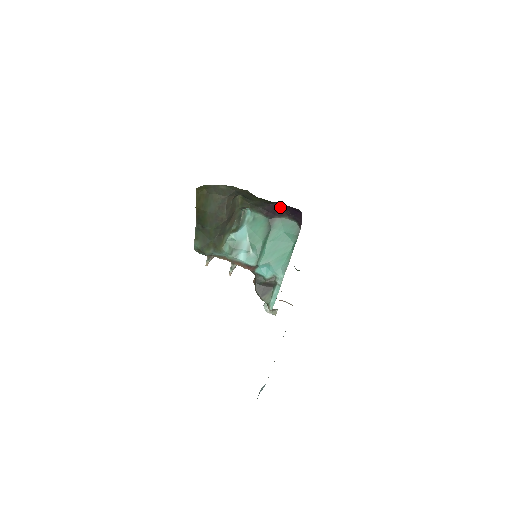
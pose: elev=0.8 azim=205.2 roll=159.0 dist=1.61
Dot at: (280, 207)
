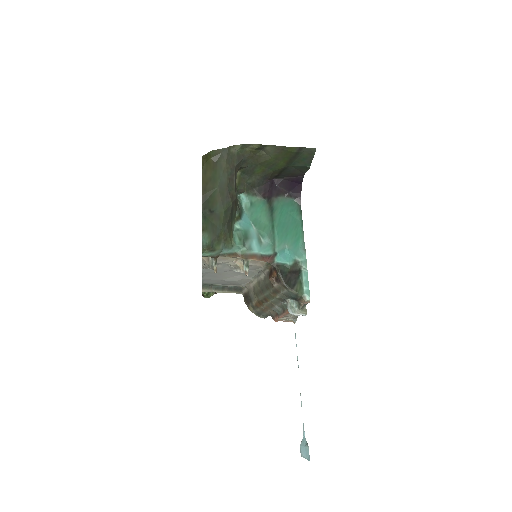
Dot at: (276, 184)
